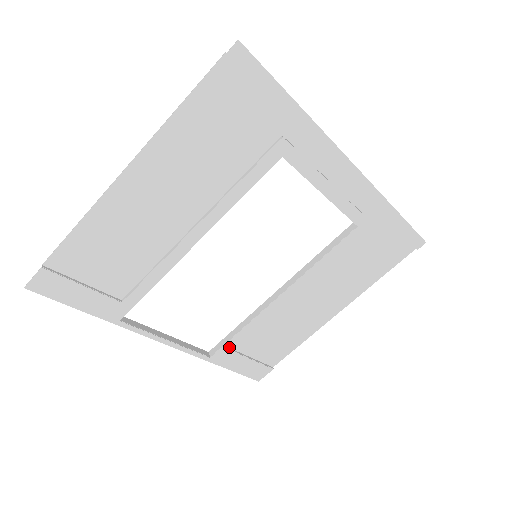
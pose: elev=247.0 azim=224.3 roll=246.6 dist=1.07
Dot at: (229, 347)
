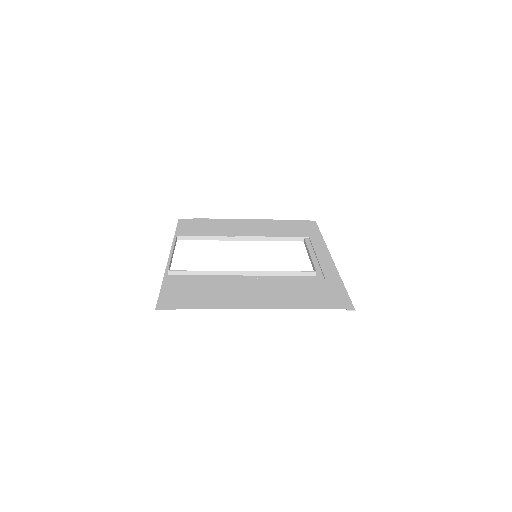
Dot at: occluded
